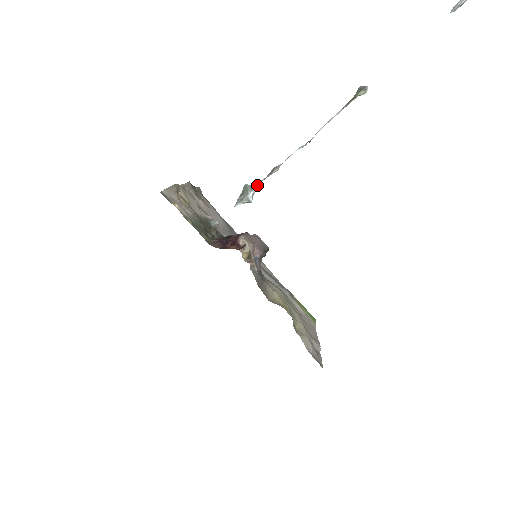
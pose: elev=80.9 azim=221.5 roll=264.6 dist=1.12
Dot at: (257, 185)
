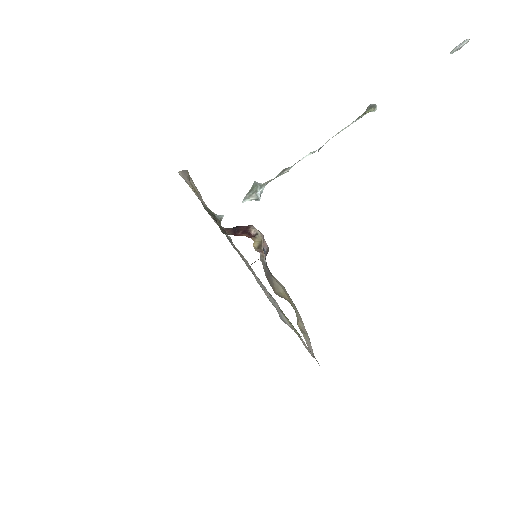
Dot at: (266, 184)
